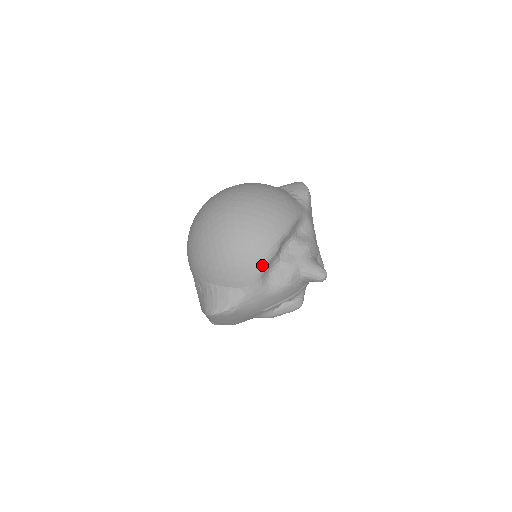
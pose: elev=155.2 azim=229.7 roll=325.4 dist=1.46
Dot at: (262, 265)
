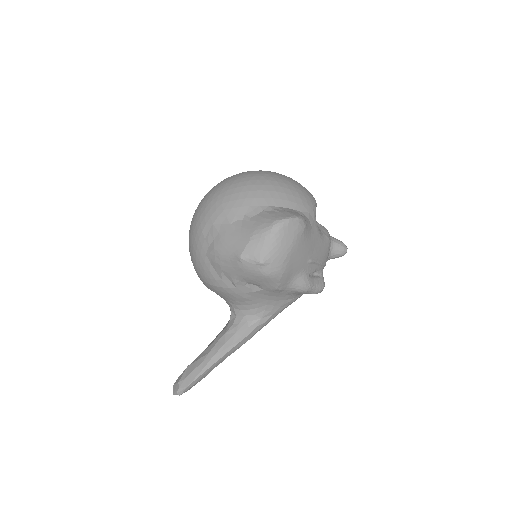
Dot at: (315, 202)
